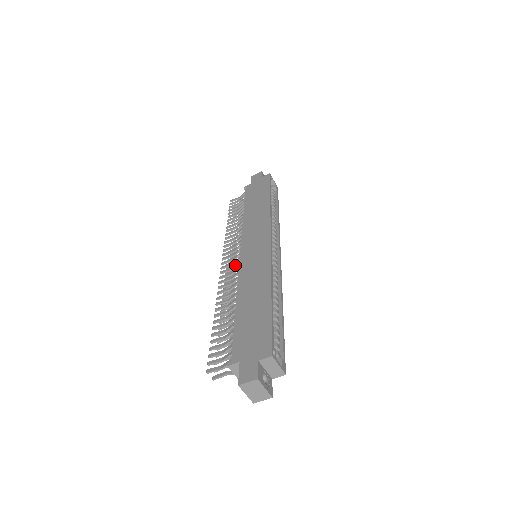
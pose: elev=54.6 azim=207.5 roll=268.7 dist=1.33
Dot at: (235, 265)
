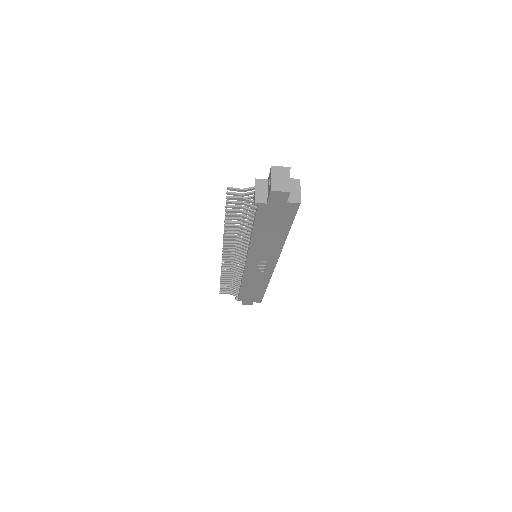
Dot at: (240, 245)
